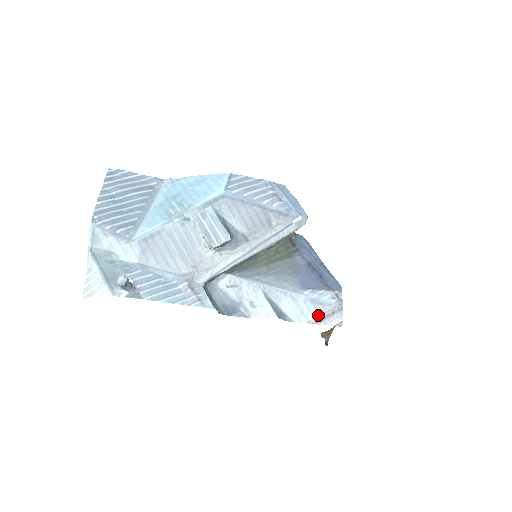
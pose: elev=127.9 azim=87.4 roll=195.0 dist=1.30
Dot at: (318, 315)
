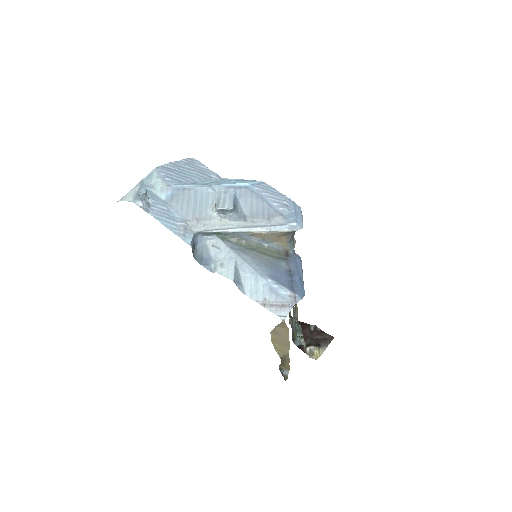
Dot at: (269, 300)
